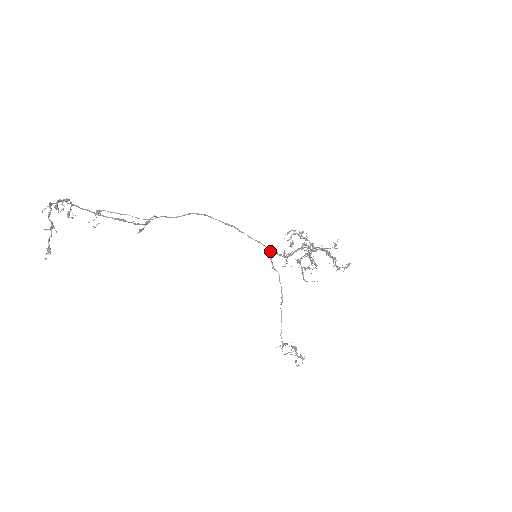
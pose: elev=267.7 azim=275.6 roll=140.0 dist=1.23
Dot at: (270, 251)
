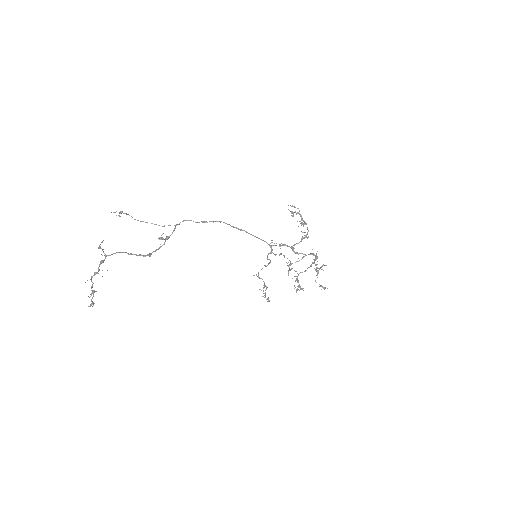
Dot at: (269, 245)
